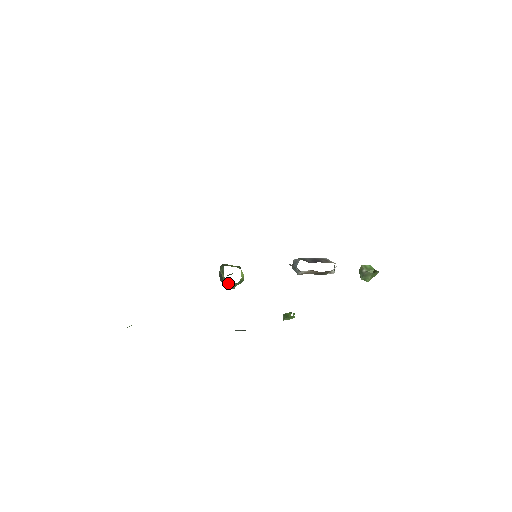
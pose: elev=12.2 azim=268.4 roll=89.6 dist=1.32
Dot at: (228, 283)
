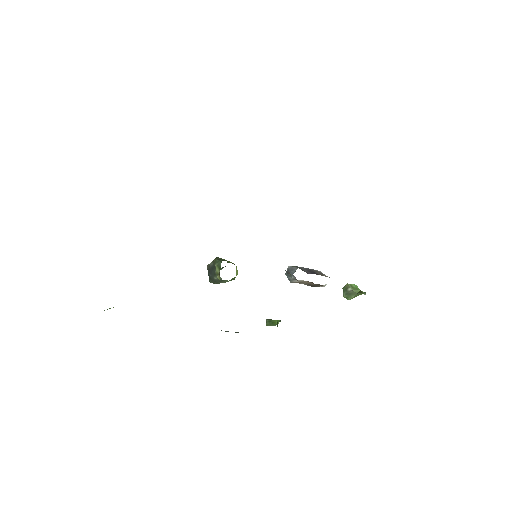
Dot at: occluded
